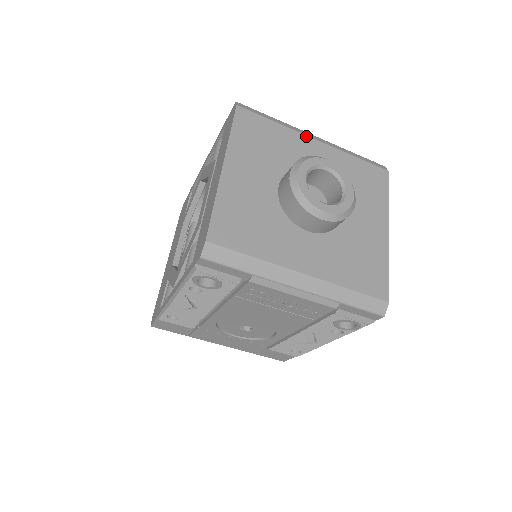
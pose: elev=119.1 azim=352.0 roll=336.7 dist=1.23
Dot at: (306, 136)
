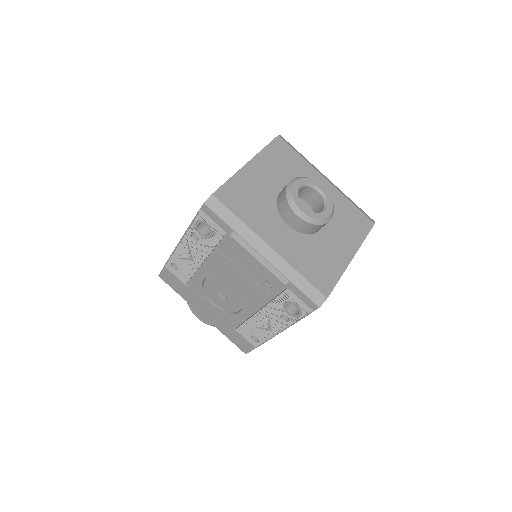
Dot at: (320, 174)
